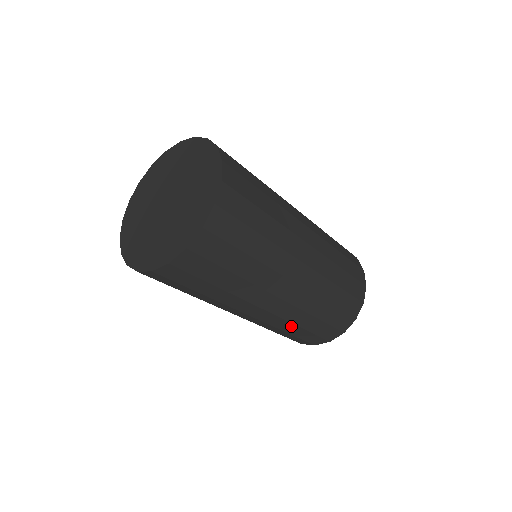
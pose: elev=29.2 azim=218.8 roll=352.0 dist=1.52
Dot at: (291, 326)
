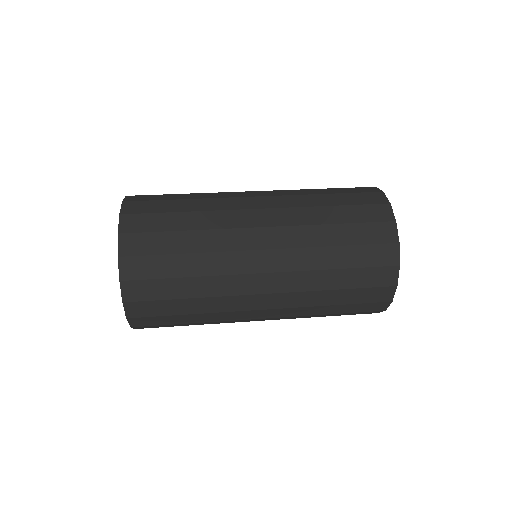
Dot at: (318, 308)
